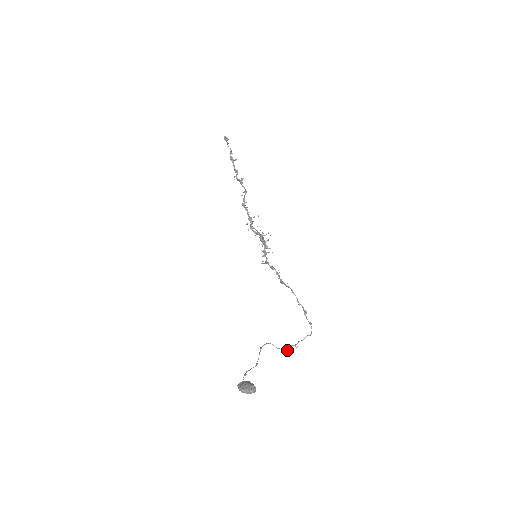
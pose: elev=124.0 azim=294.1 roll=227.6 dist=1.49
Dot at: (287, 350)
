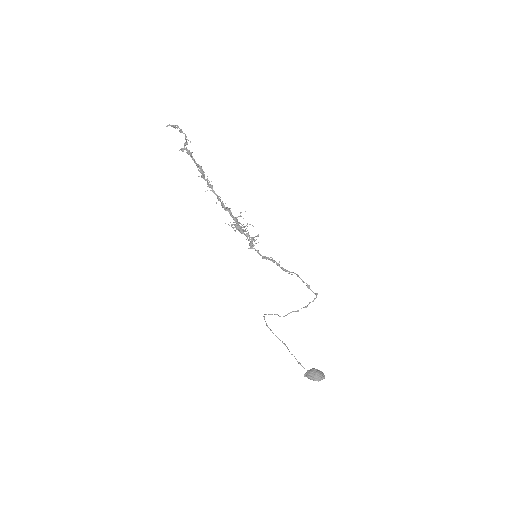
Dot at: occluded
